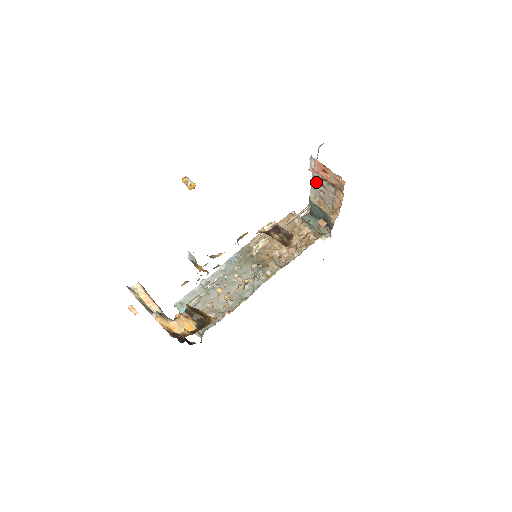
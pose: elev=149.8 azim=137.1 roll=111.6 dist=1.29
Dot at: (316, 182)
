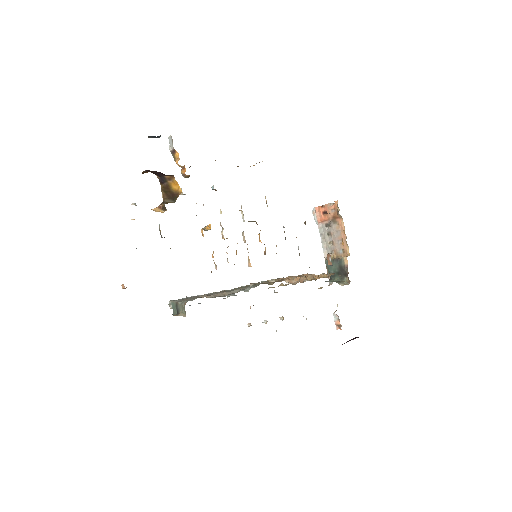
Dot at: (324, 236)
